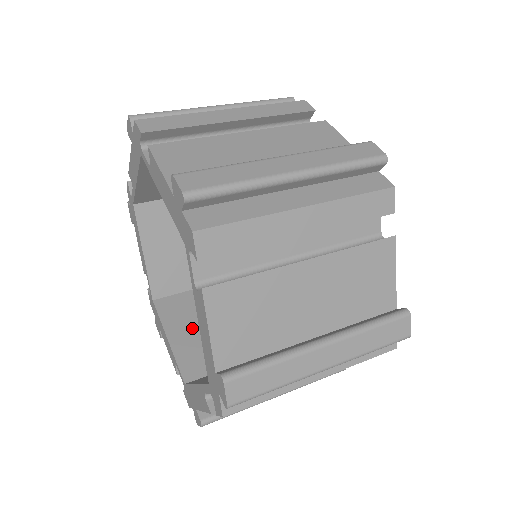
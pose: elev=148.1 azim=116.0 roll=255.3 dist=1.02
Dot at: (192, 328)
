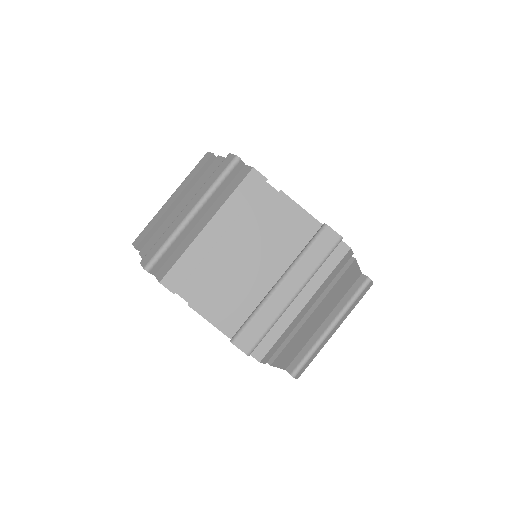
Dot at: occluded
